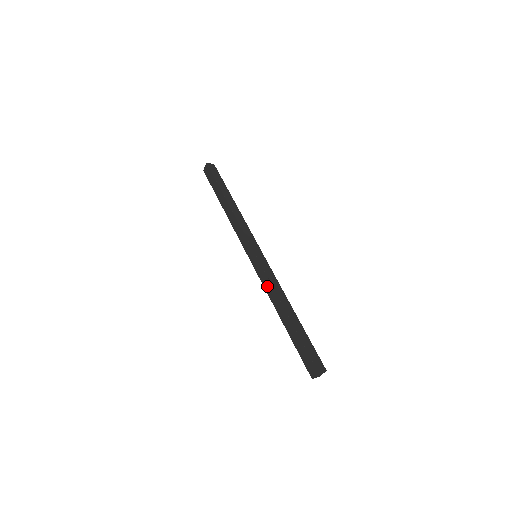
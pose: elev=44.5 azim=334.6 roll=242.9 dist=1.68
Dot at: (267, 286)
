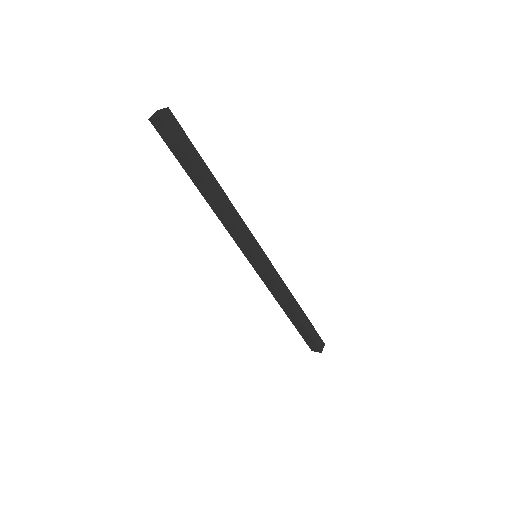
Dot at: (273, 290)
